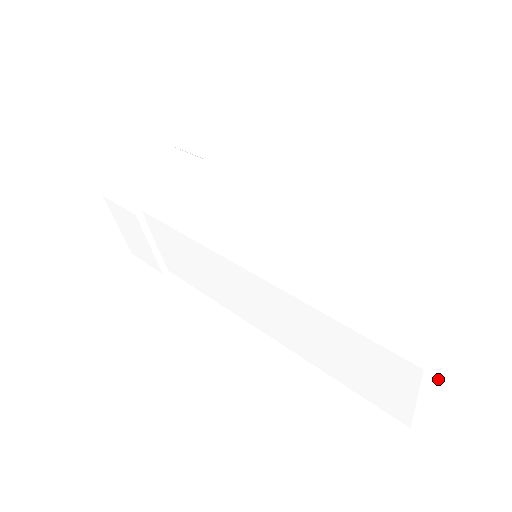
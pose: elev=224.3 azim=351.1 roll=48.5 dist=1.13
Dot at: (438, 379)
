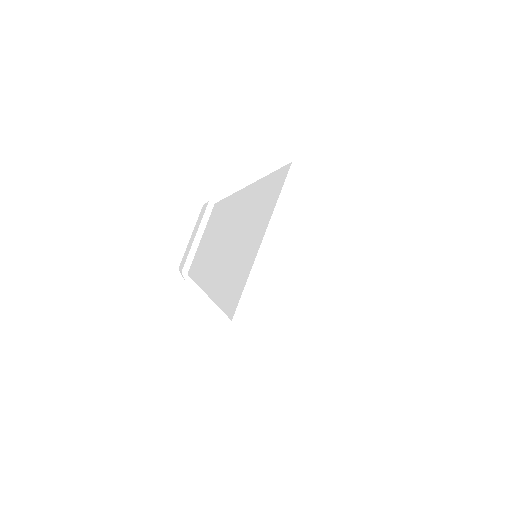
Dot at: (312, 318)
